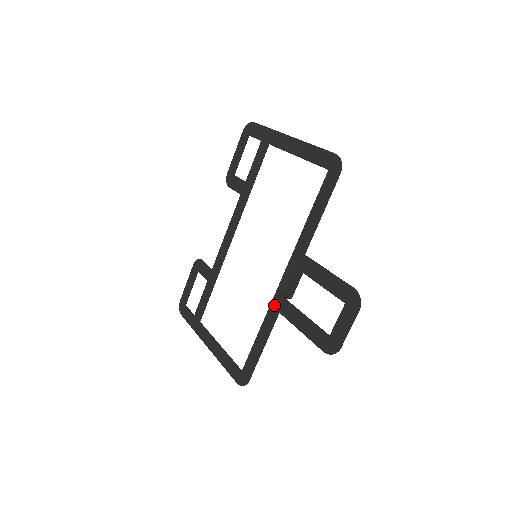
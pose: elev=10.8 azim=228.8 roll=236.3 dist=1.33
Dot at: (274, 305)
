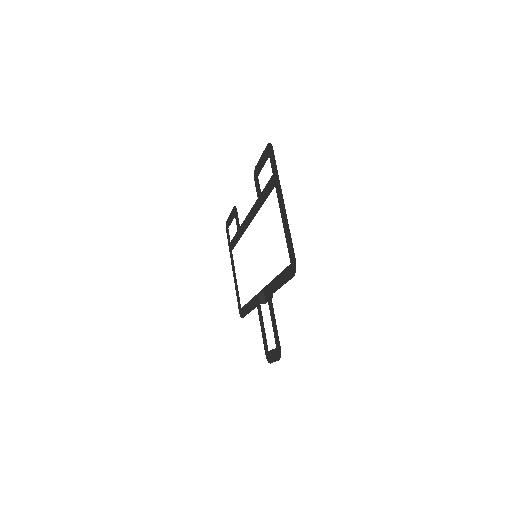
Dot at: (256, 299)
